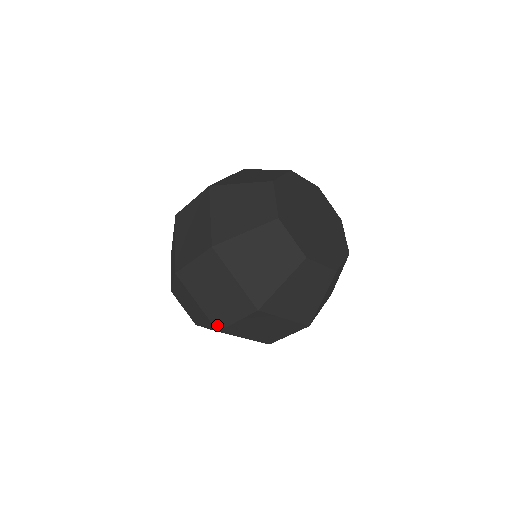
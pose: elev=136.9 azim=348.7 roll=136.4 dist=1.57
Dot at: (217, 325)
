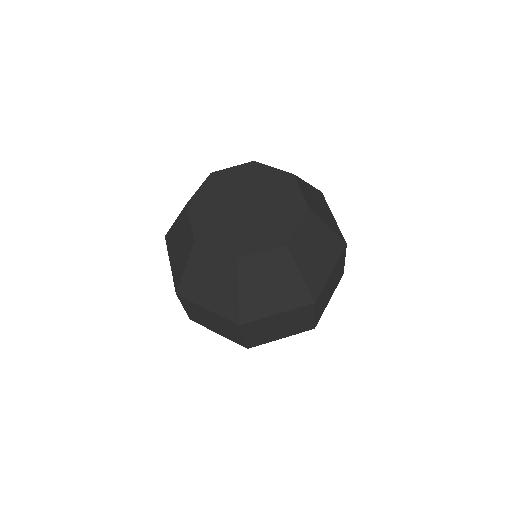
Dot at: (309, 329)
